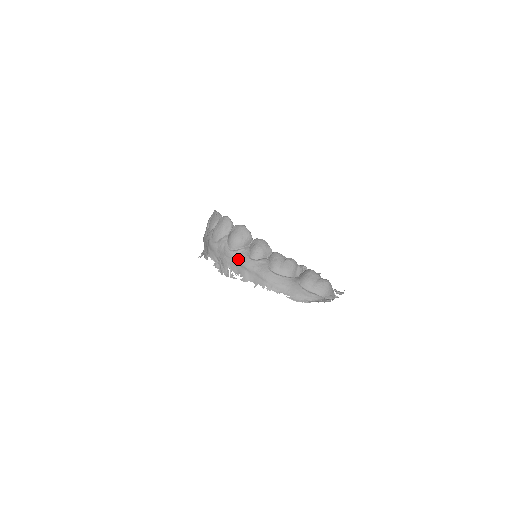
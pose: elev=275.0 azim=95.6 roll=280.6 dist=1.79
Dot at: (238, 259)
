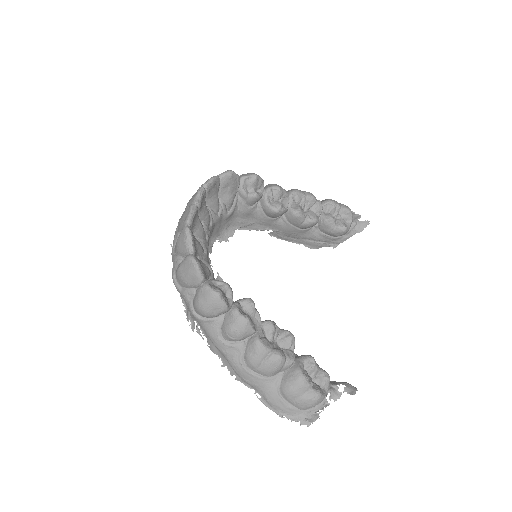
Dot at: (205, 329)
